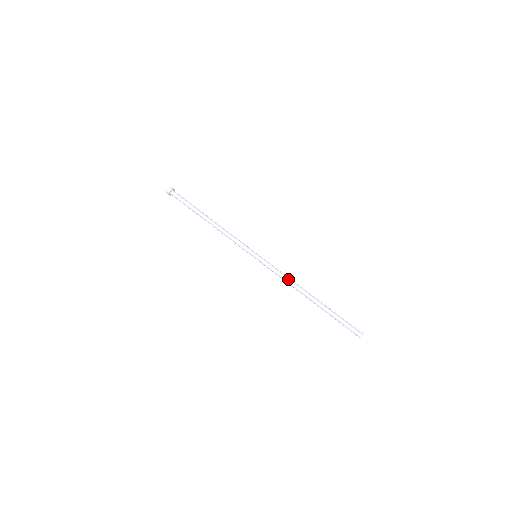
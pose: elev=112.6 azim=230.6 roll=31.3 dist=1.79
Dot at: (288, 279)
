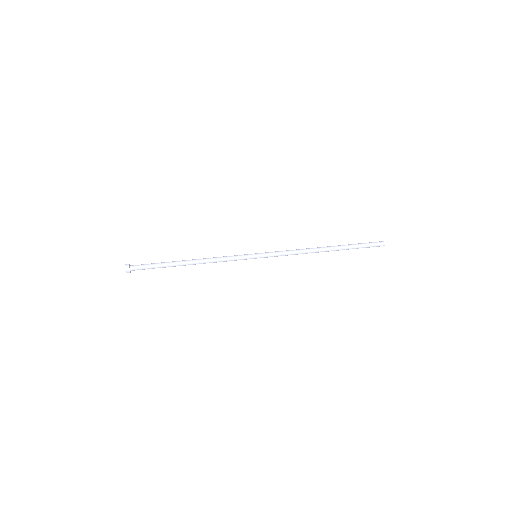
Dot at: (298, 251)
